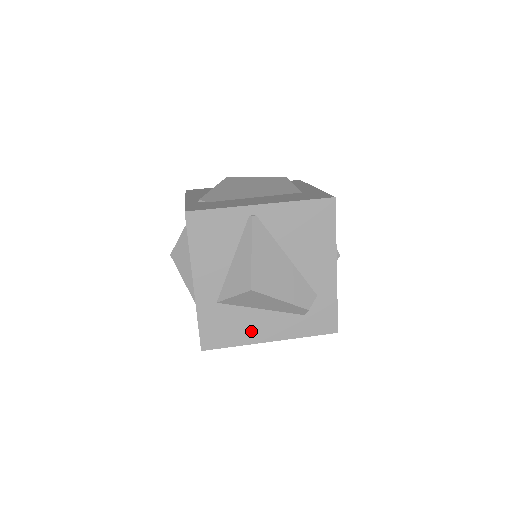
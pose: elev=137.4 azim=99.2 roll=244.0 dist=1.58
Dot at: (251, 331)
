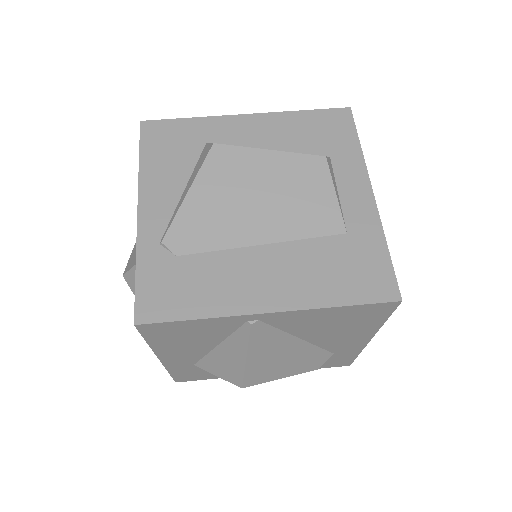
Dot at: occluded
